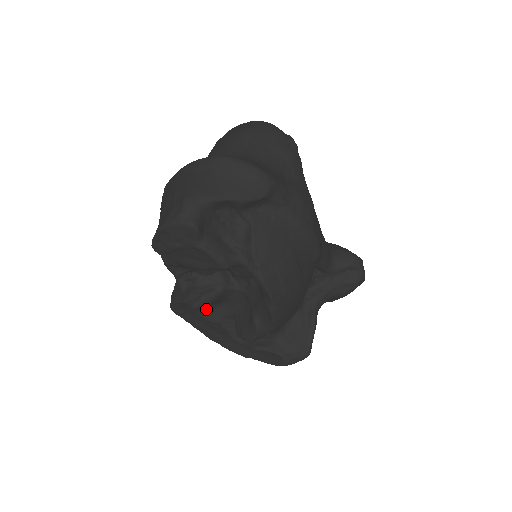
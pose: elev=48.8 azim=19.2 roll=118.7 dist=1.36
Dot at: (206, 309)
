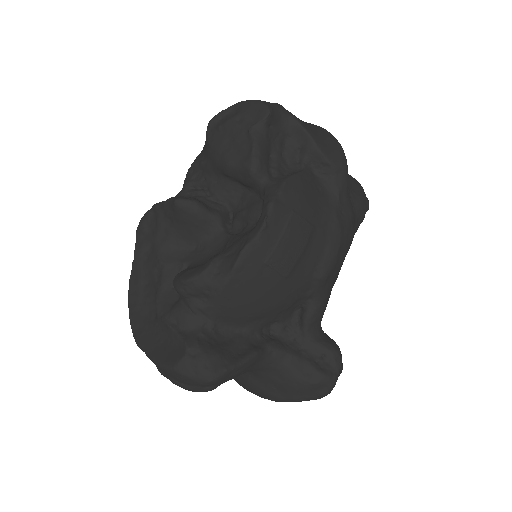
Dot at: (172, 239)
